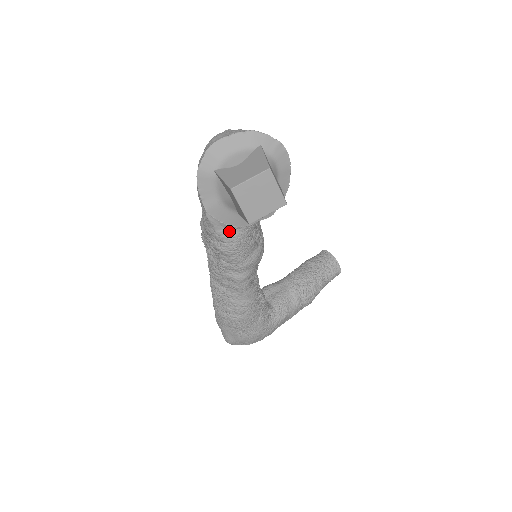
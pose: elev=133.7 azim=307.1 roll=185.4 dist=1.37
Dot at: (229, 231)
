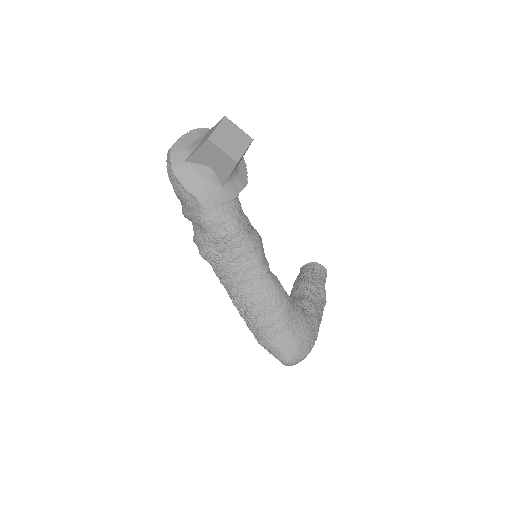
Dot at: (224, 209)
